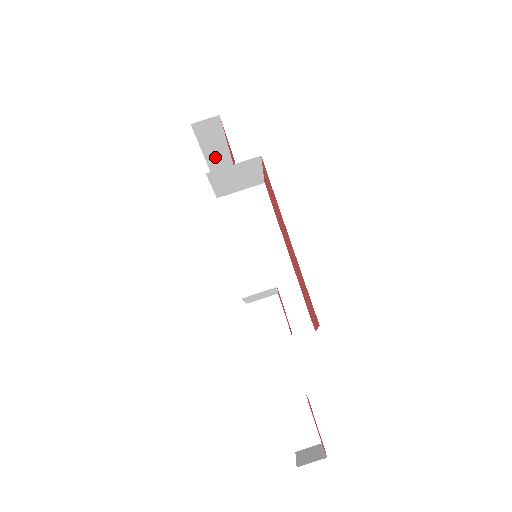
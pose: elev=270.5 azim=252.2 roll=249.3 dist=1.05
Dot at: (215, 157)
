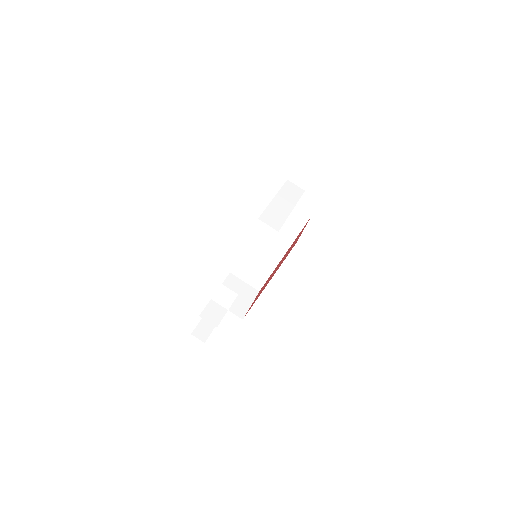
Dot at: occluded
